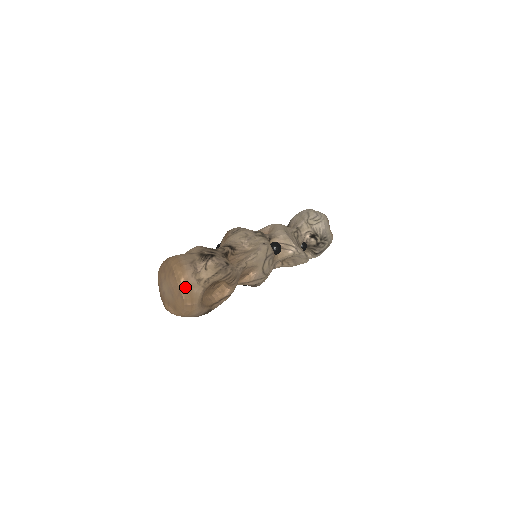
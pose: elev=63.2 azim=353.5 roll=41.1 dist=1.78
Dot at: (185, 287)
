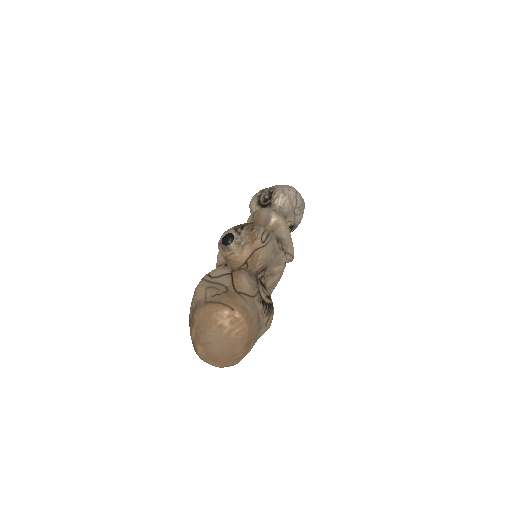
Dot at: (246, 350)
